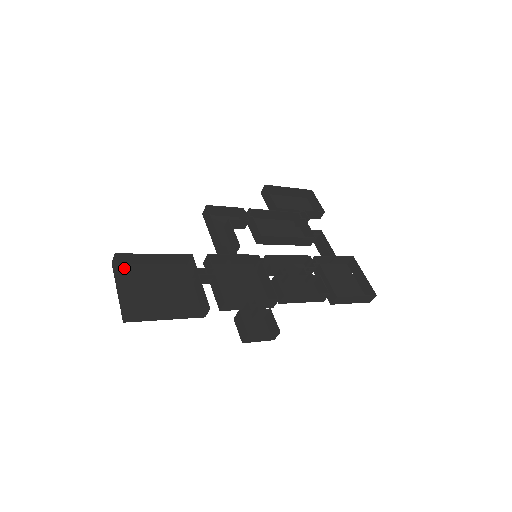
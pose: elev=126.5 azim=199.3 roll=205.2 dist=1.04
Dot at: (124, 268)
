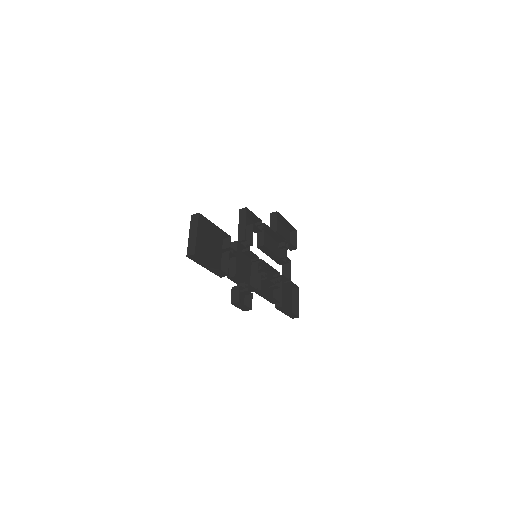
Dot at: occluded
